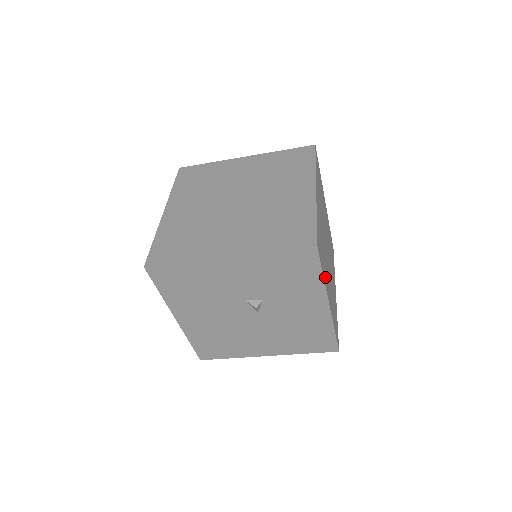
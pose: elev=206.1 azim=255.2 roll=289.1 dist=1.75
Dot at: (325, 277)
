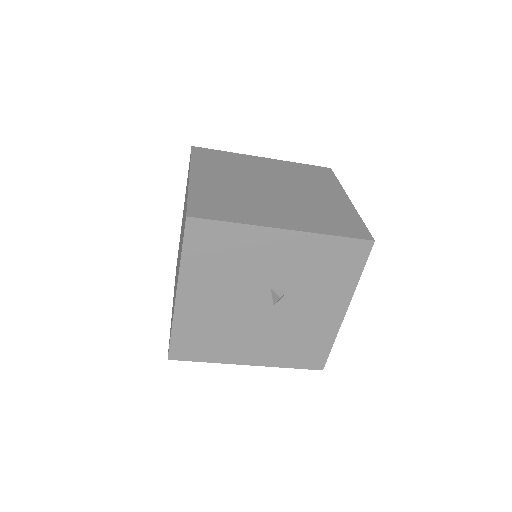
Dot at: occluded
